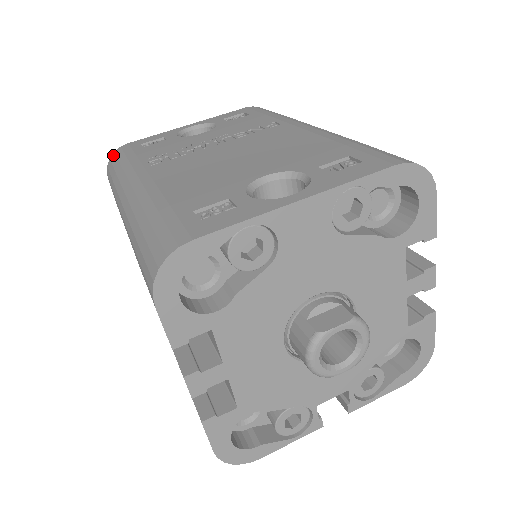
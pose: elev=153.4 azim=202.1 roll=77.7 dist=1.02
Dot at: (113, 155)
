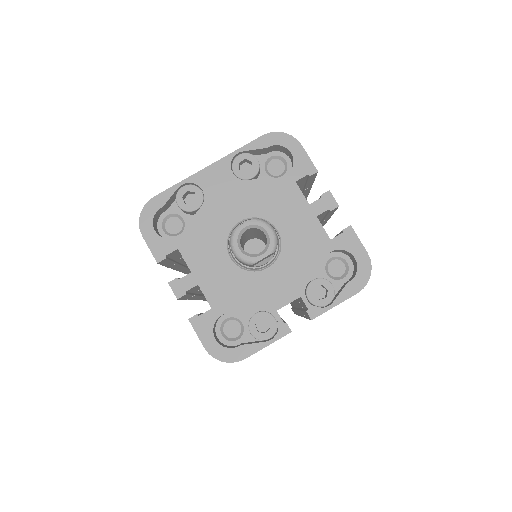
Dot at: occluded
